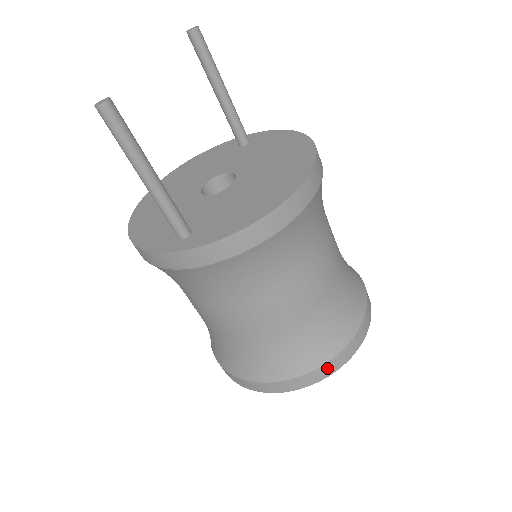
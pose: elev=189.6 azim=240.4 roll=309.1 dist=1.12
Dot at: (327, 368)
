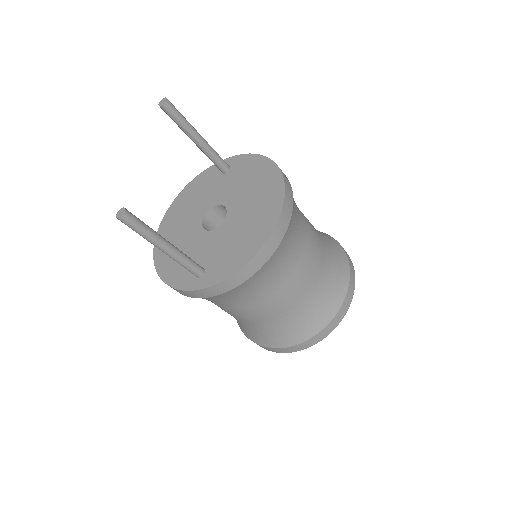
Dot at: (327, 329)
